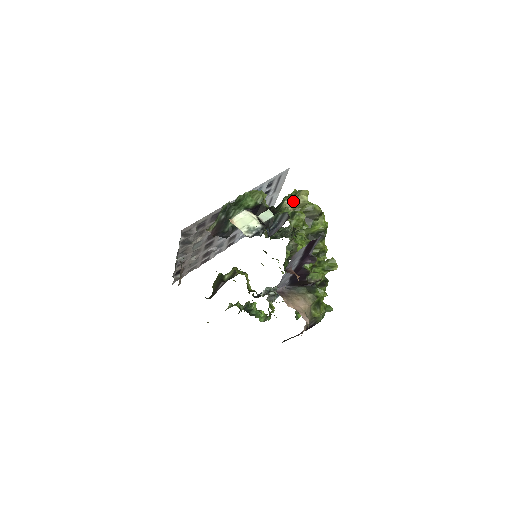
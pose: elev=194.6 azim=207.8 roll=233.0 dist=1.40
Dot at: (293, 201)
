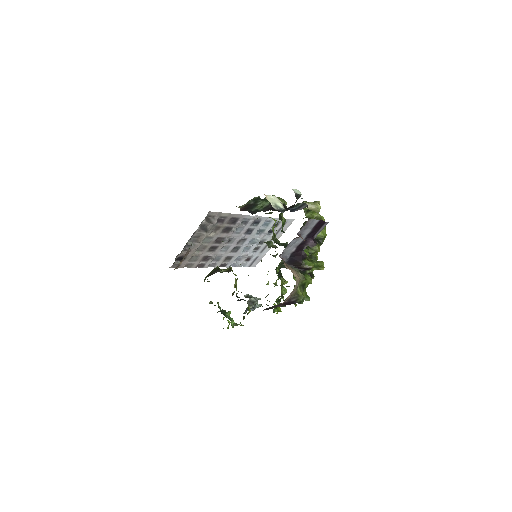
Dot at: (310, 205)
